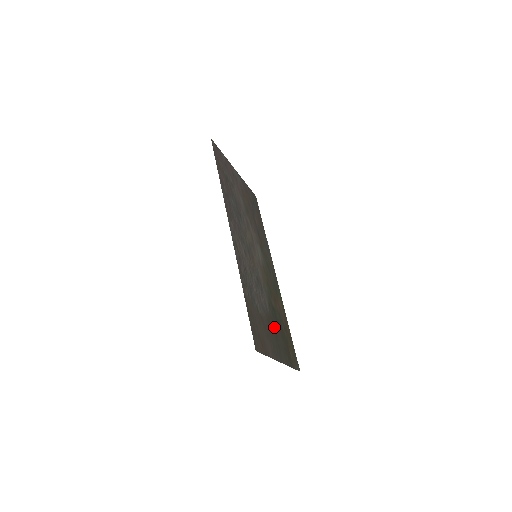
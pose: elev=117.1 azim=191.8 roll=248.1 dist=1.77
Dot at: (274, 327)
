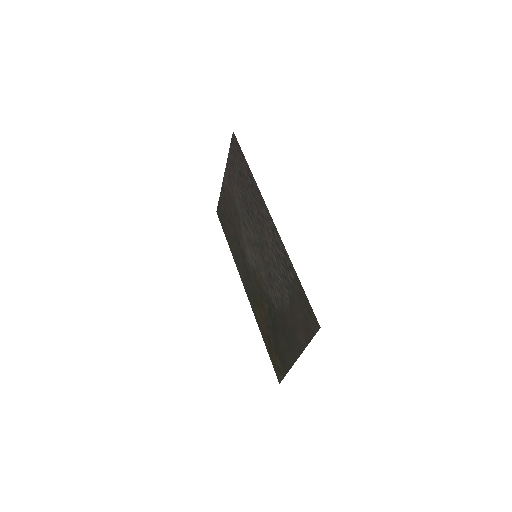
Dot at: (281, 326)
